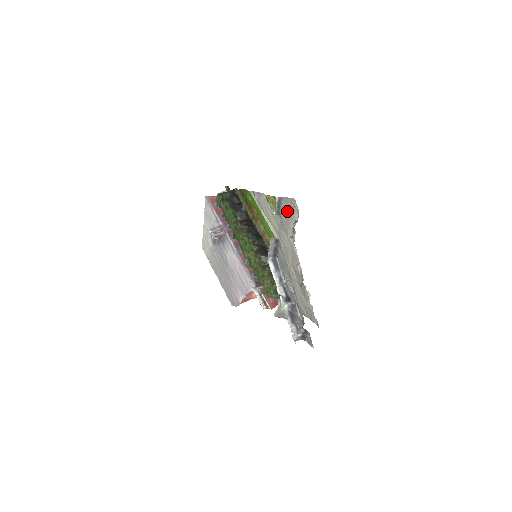
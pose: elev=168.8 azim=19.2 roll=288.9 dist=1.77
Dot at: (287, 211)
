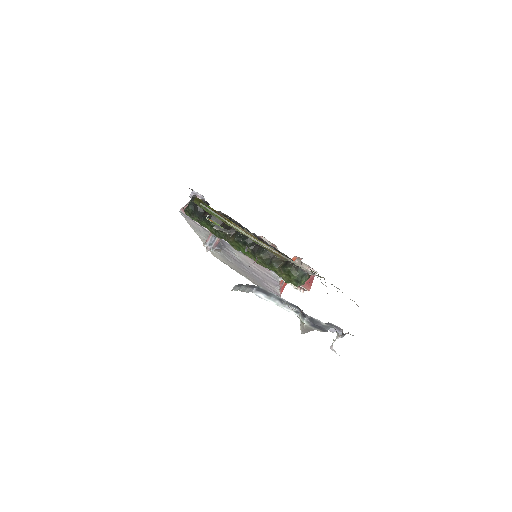
Dot at: occluded
